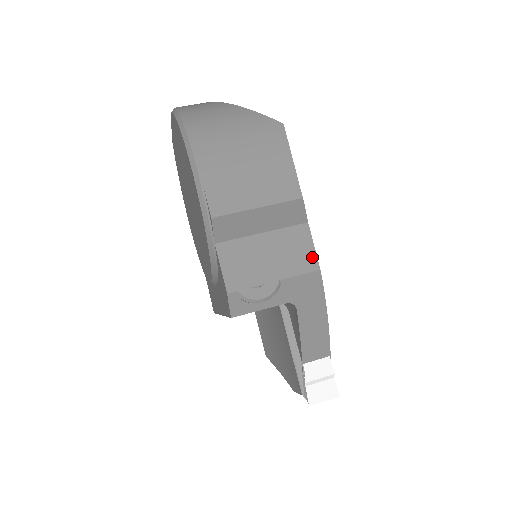
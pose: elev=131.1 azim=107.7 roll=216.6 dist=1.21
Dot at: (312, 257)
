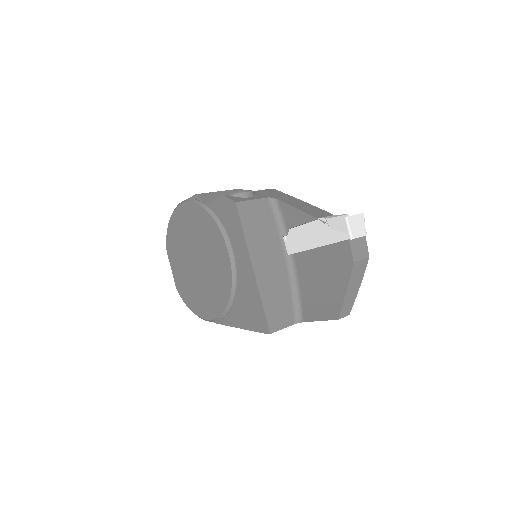
Dot at: occluded
